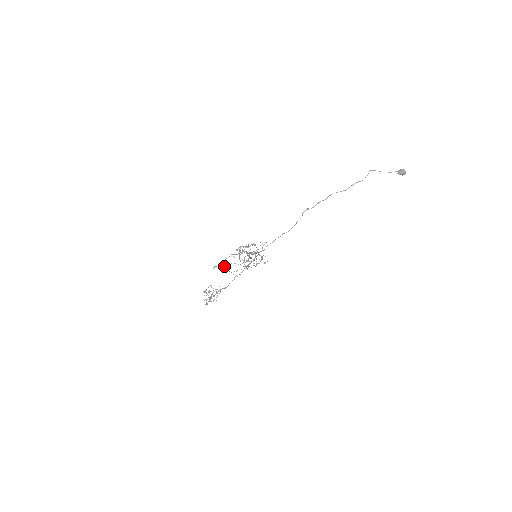
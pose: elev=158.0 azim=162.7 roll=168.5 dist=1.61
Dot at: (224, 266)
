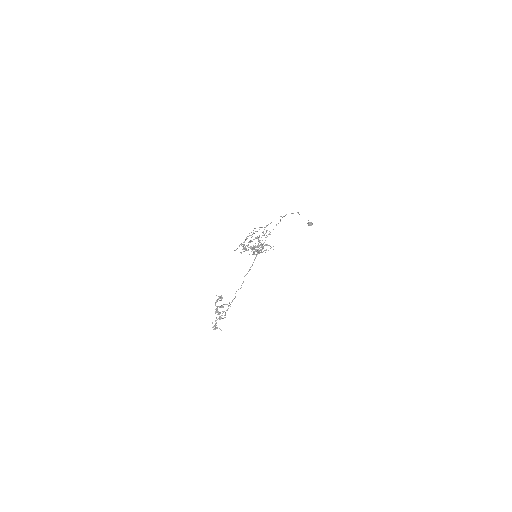
Dot at: (240, 252)
